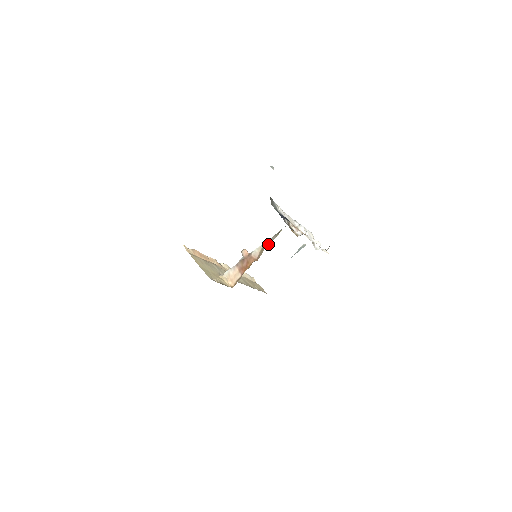
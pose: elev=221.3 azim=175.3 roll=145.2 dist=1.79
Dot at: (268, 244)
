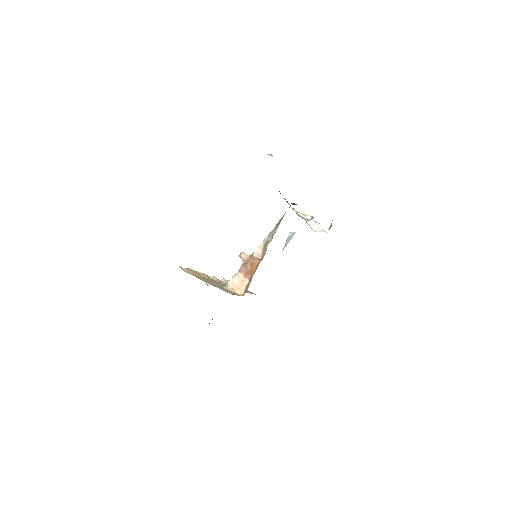
Dot at: (270, 239)
